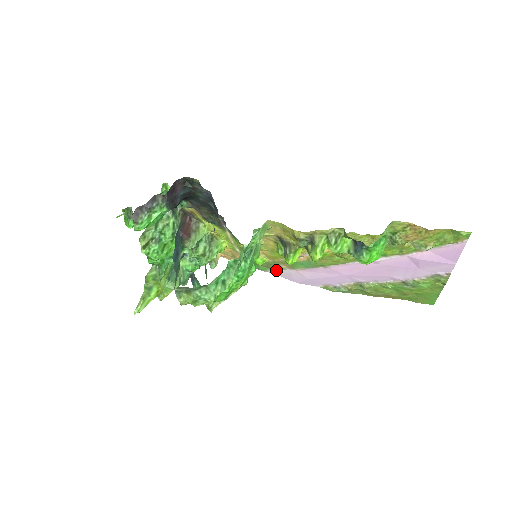
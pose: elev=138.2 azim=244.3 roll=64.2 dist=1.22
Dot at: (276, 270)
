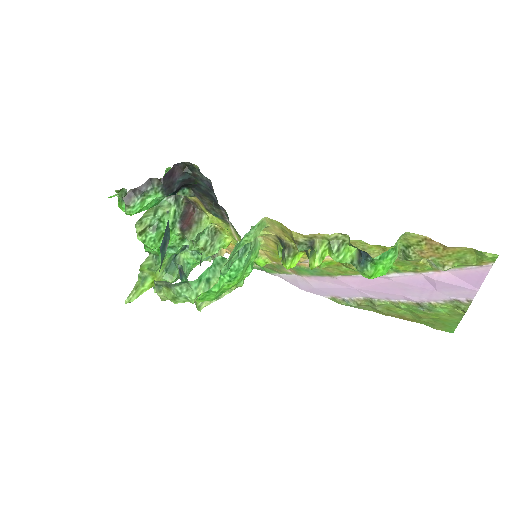
Dot at: (282, 274)
